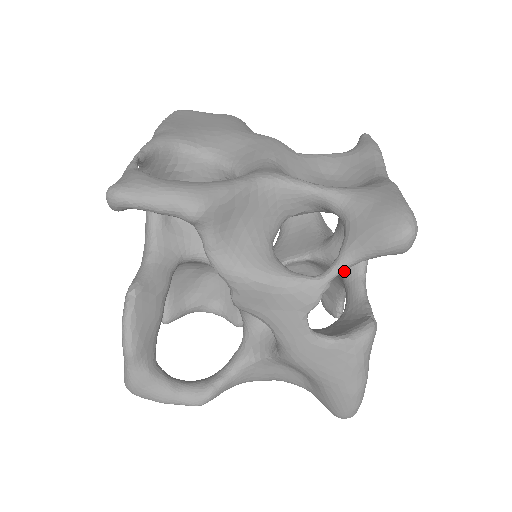
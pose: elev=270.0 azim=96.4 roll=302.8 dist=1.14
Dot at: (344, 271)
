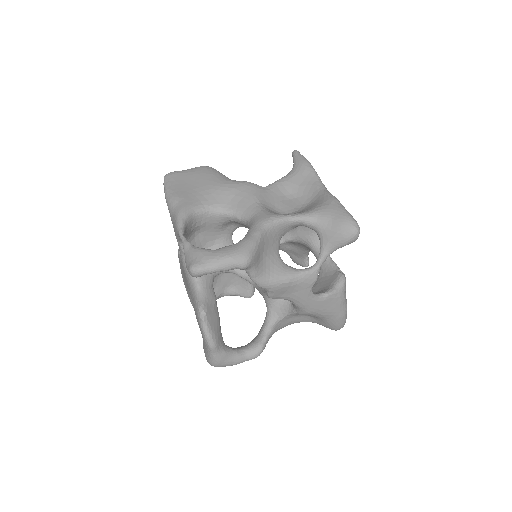
Dot at: occluded
